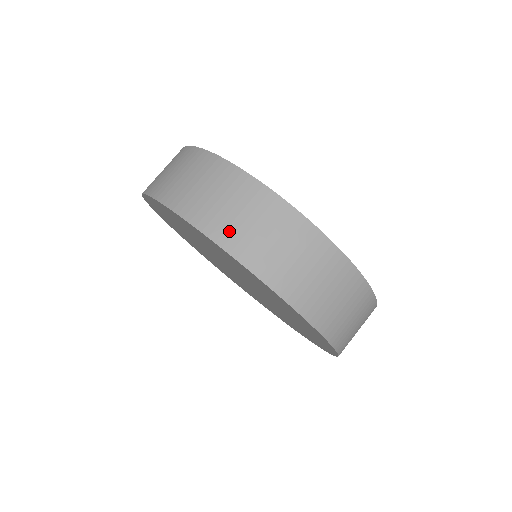
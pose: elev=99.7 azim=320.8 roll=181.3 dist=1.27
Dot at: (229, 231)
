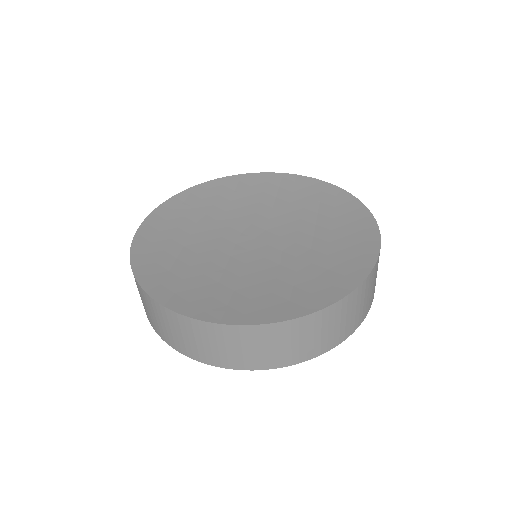
Dot at: (161, 332)
